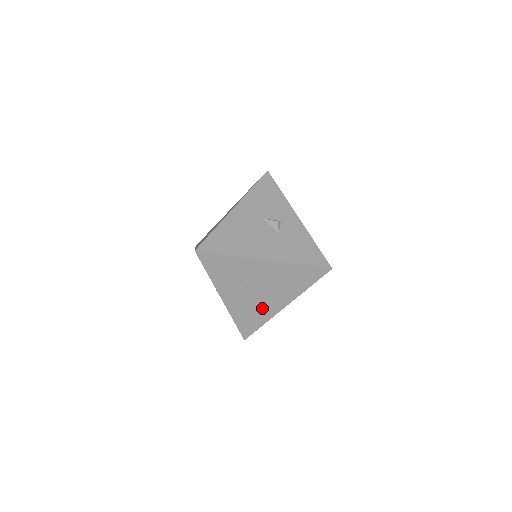
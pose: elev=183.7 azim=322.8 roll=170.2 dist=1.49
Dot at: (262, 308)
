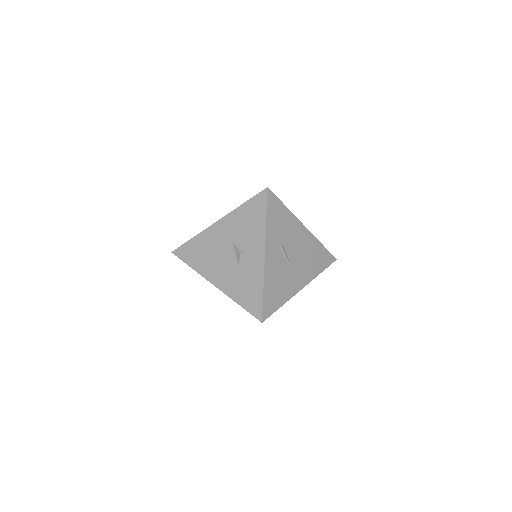
Dot at: occluded
